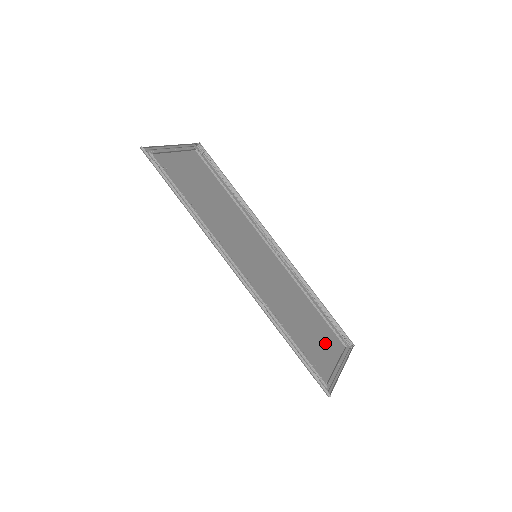
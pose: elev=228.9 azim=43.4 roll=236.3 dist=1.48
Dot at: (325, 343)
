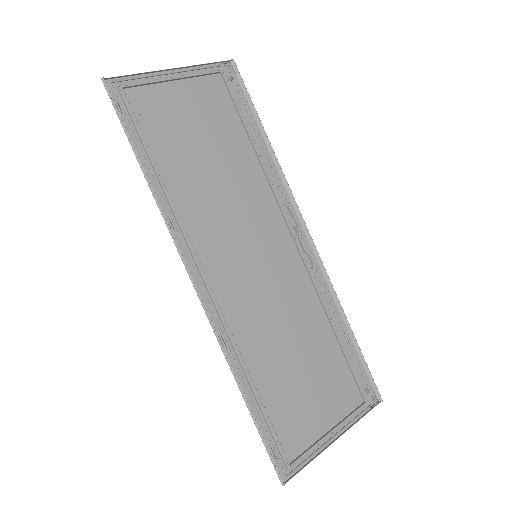
Dot at: (325, 396)
